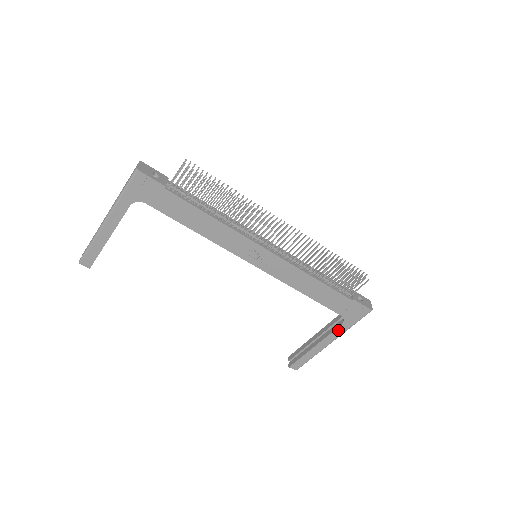
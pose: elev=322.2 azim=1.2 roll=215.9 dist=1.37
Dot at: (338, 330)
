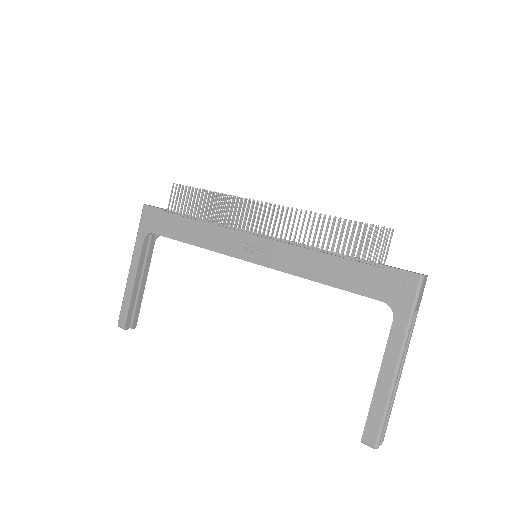
Dot at: (394, 333)
